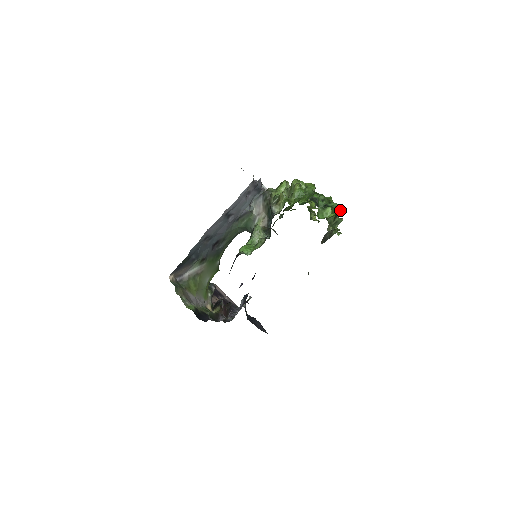
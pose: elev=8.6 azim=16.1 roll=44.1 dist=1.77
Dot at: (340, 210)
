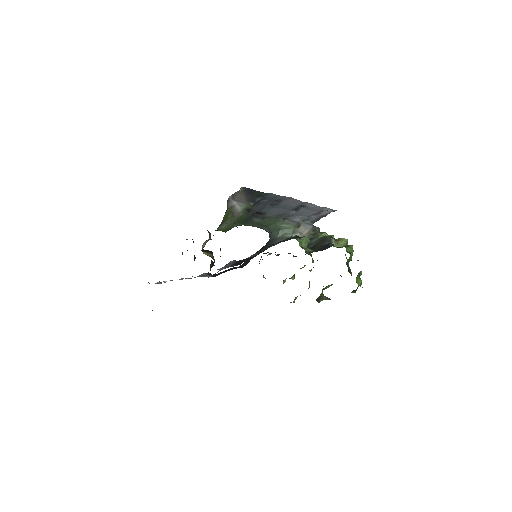
Dot at: occluded
